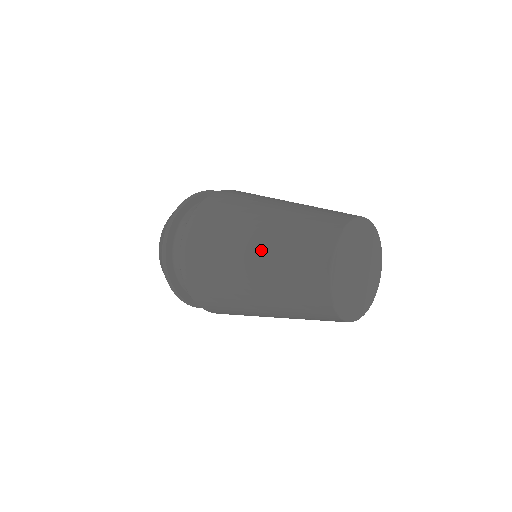
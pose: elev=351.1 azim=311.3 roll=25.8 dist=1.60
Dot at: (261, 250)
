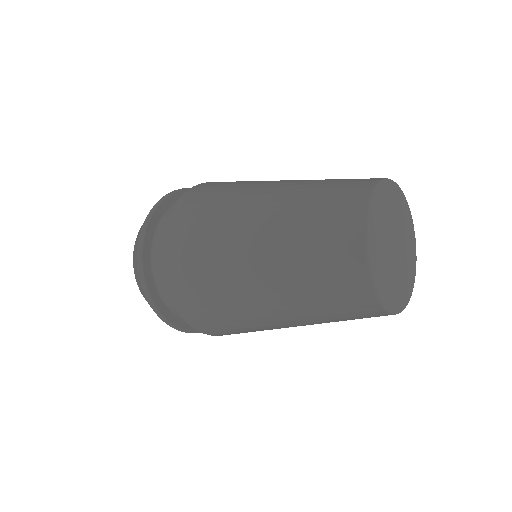
Dot at: (290, 183)
